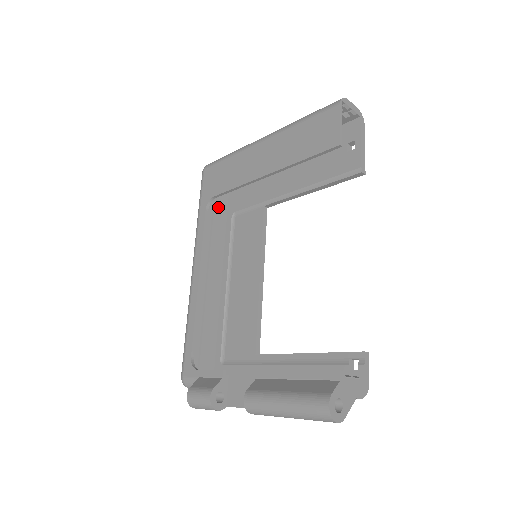
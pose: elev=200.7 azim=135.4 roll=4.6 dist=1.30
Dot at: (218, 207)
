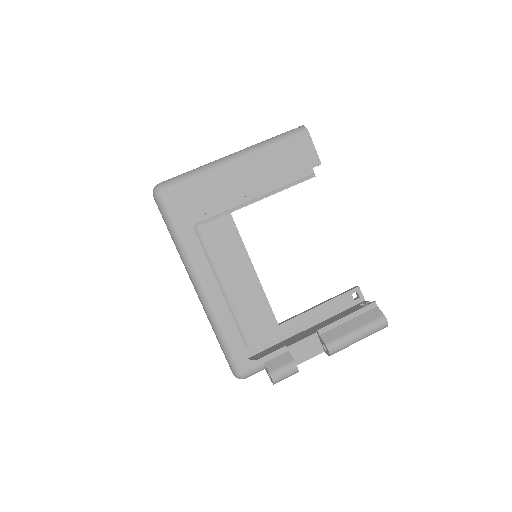
Dot at: occluded
